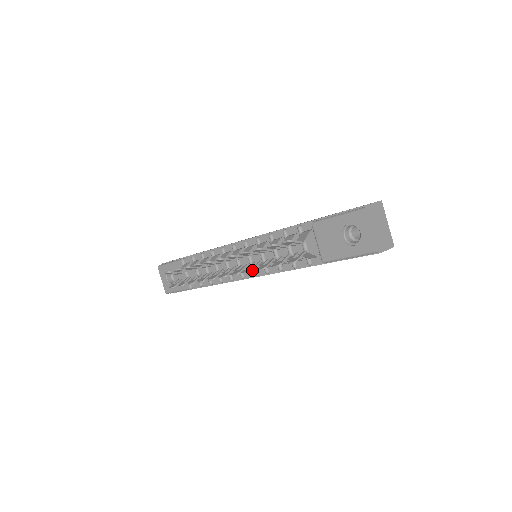
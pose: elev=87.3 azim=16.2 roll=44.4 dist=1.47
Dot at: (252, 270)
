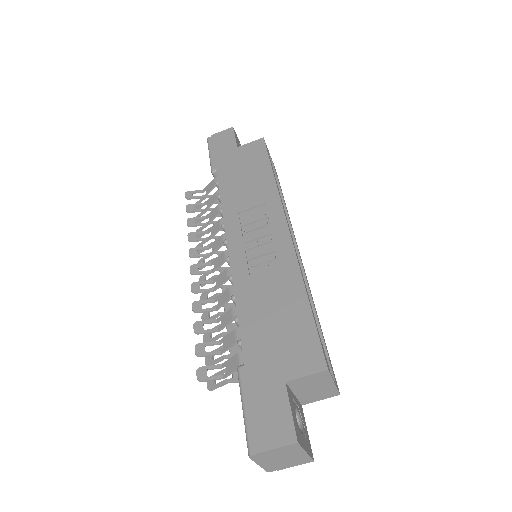
Dot at: occluded
